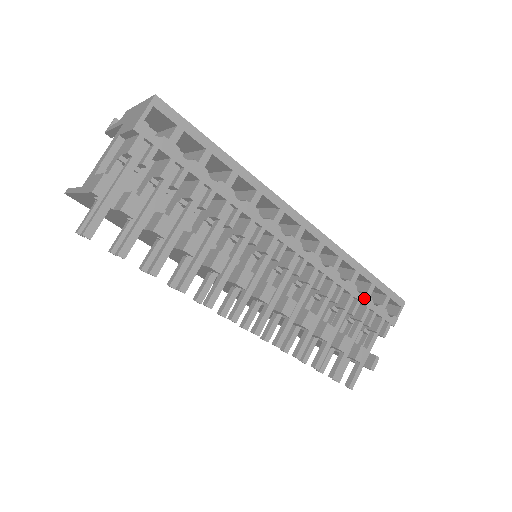
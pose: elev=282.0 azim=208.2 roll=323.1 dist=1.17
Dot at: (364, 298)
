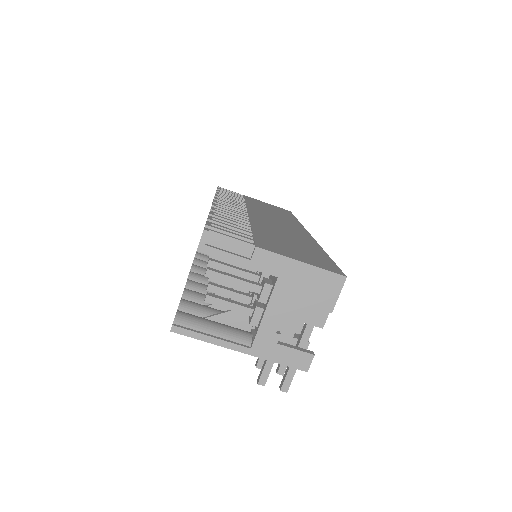
Dot at: occluded
